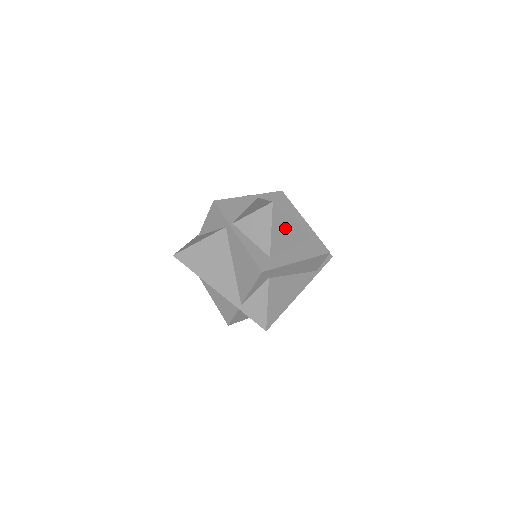
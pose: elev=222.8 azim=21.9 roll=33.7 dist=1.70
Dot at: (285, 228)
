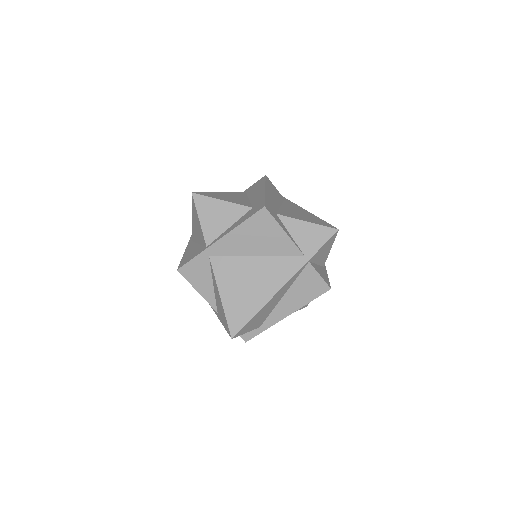
Dot at: (226, 197)
